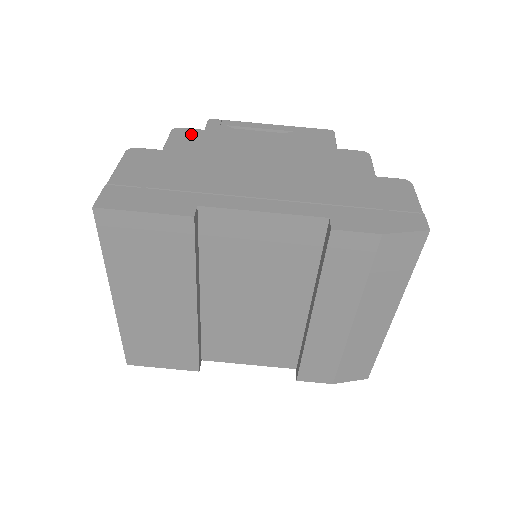
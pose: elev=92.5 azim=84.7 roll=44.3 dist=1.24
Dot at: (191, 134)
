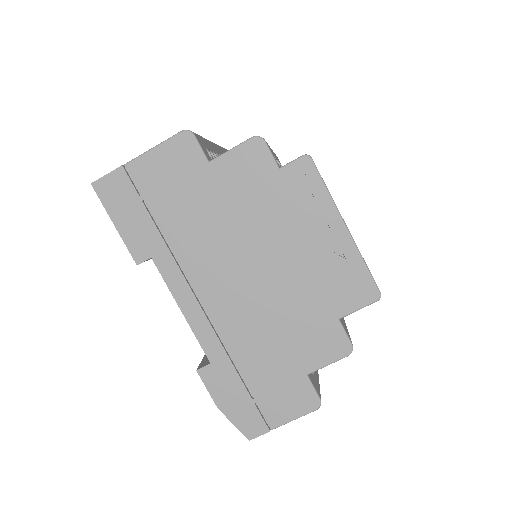
Dot at: (258, 163)
